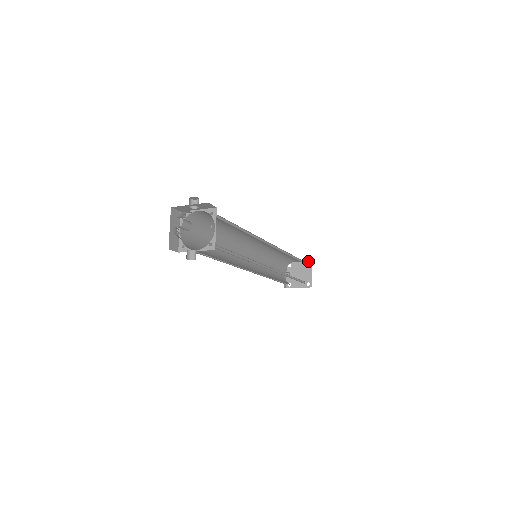
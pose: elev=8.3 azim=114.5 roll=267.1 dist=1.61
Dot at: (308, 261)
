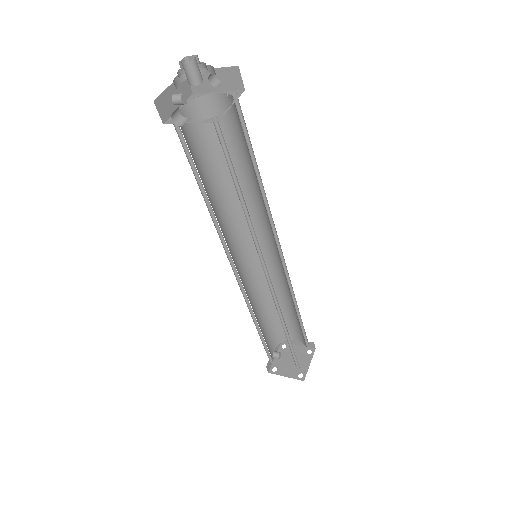
Dot at: (311, 347)
